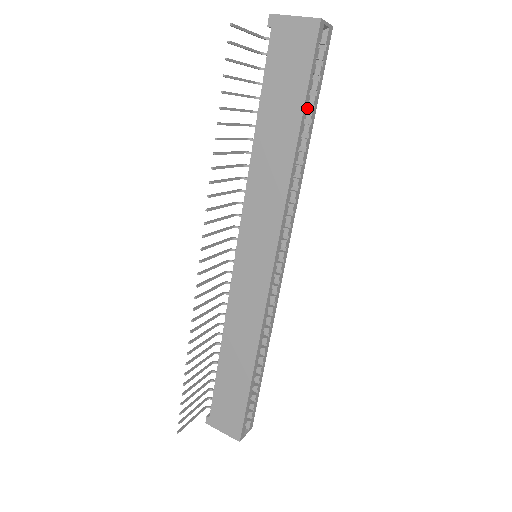
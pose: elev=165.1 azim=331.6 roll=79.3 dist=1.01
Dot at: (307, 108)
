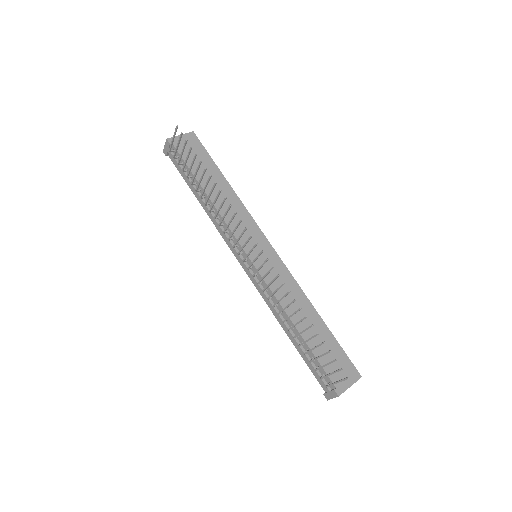
Dot at: occluded
